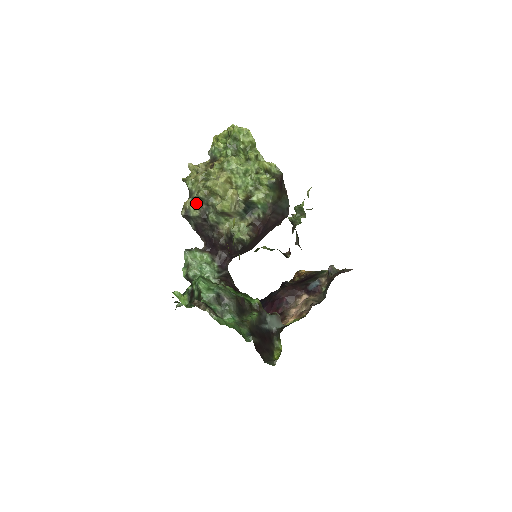
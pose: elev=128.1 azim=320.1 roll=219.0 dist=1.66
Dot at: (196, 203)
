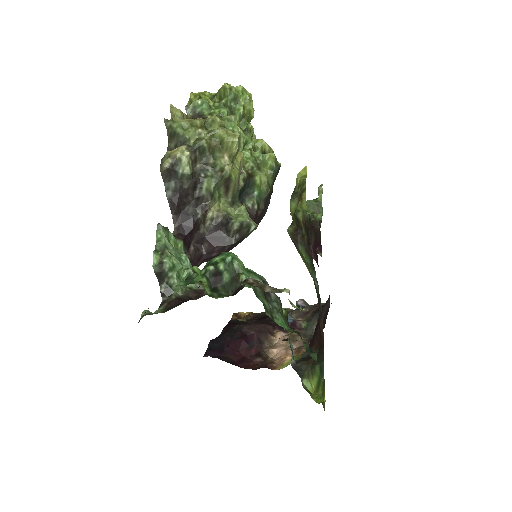
Dot at: (193, 154)
